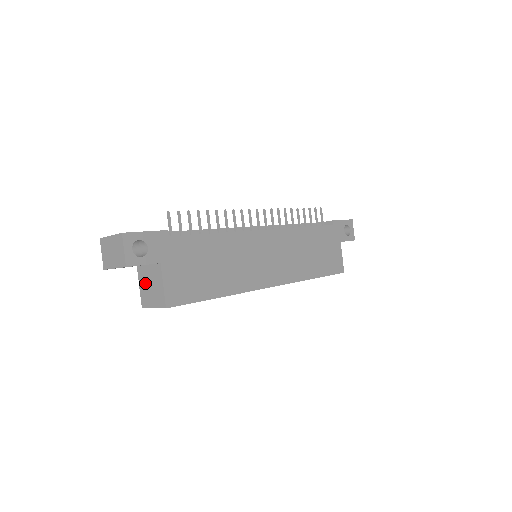
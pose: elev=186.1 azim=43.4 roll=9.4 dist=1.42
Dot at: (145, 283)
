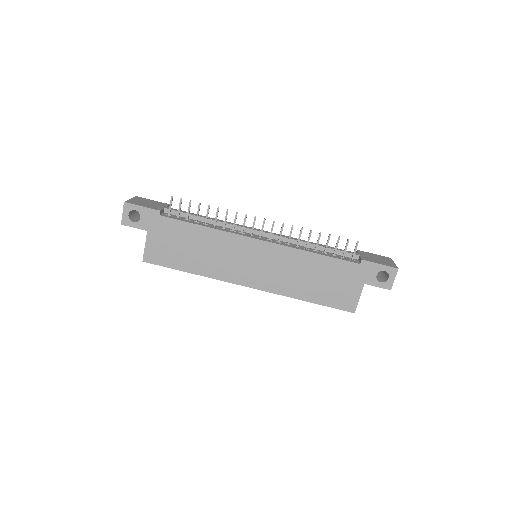
Dot at: occluded
